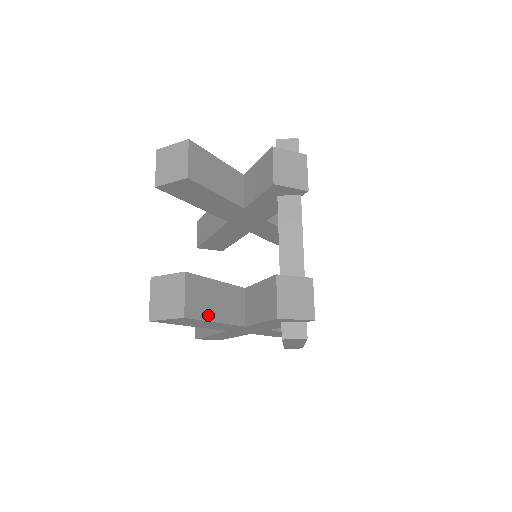
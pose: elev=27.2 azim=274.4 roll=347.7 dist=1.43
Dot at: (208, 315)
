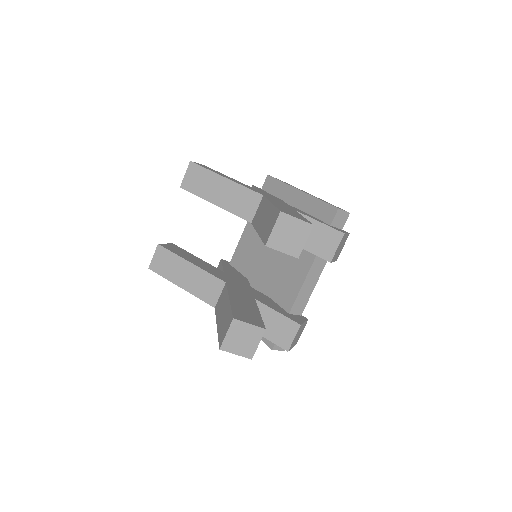
Dot at: occluded
